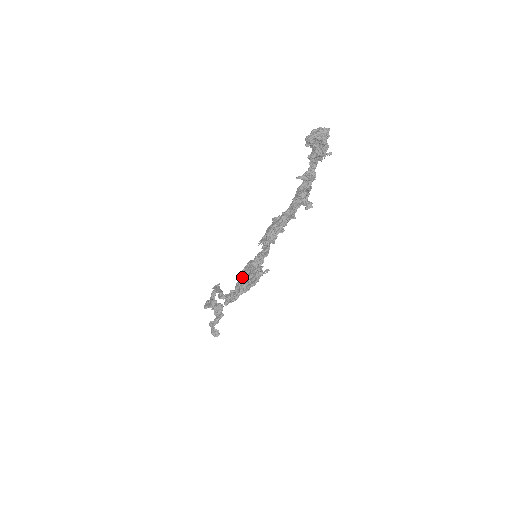
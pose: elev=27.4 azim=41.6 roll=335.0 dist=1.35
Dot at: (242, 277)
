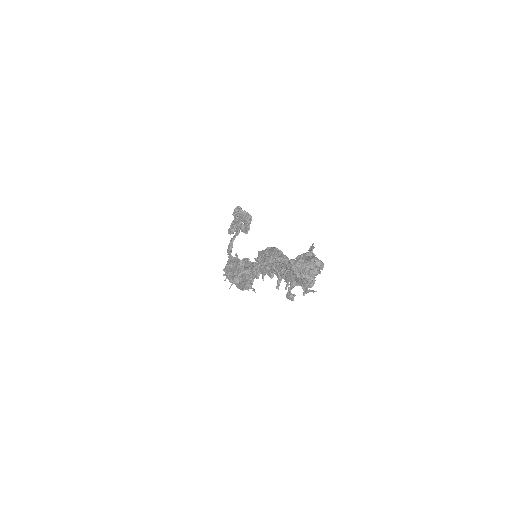
Dot at: (237, 269)
